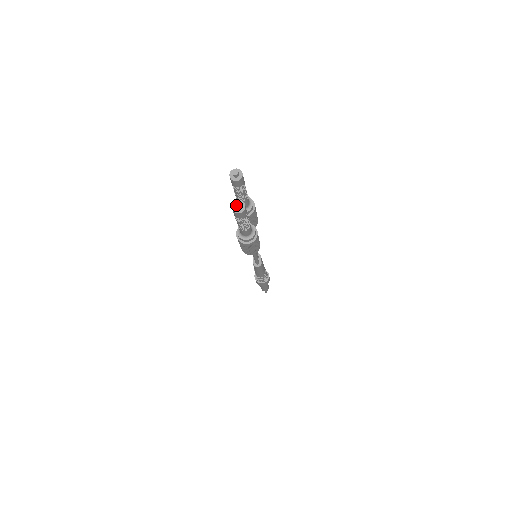
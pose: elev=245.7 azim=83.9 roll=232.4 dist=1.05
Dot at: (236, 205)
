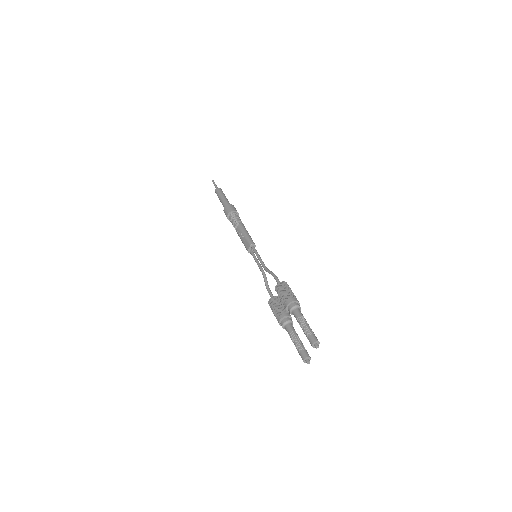
Dot at: (308, 363)
